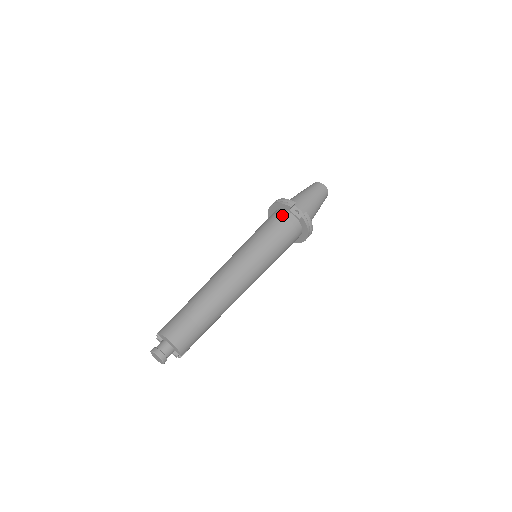
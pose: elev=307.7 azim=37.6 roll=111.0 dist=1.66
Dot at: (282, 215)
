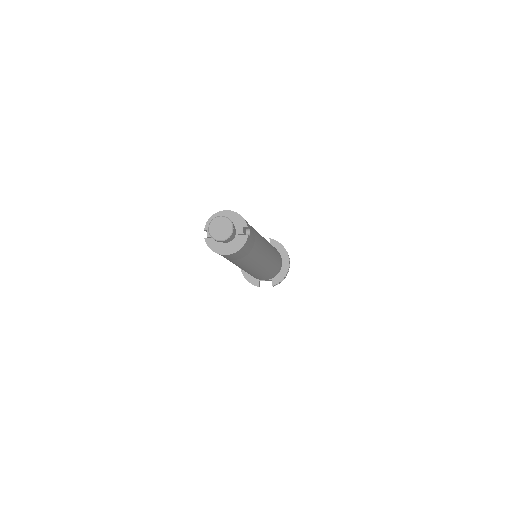
Dot at: occluded
